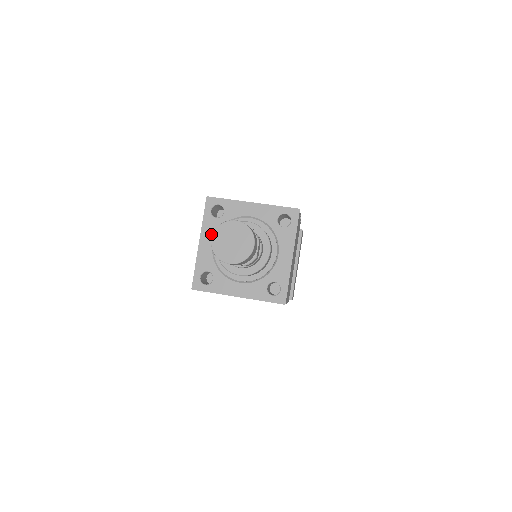
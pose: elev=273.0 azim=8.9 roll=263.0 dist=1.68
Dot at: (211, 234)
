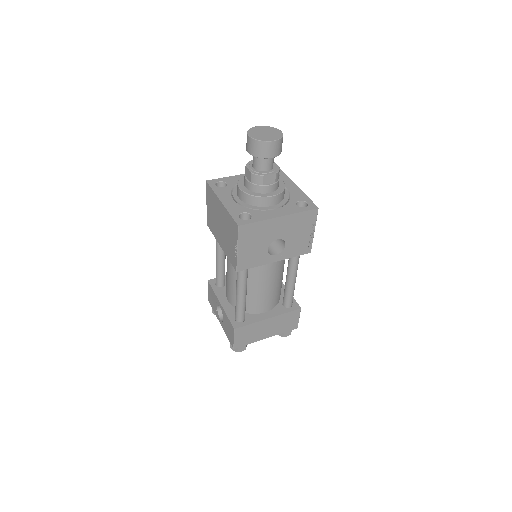
Dot at: (227, 195)
